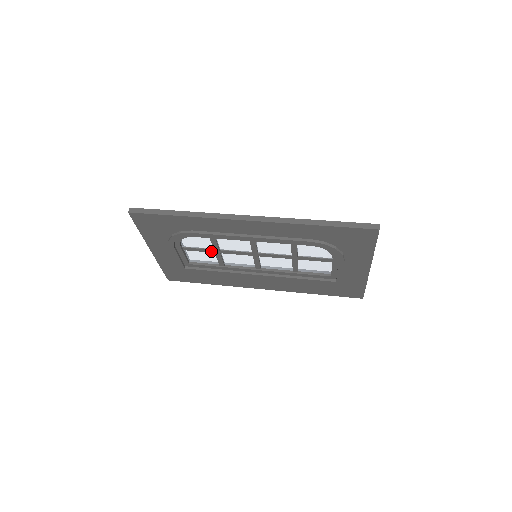
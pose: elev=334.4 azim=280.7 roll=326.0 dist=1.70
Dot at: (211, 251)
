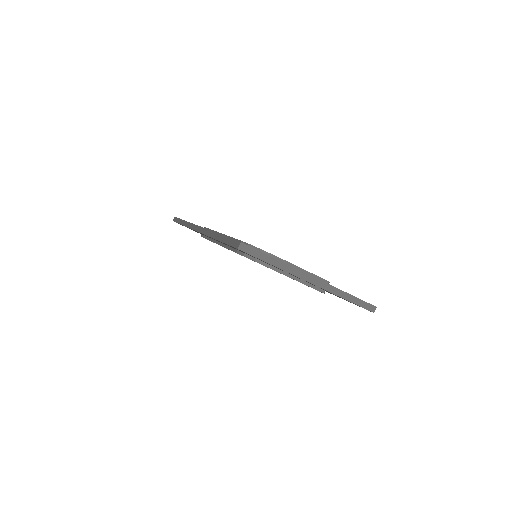
Dot at: occluded
